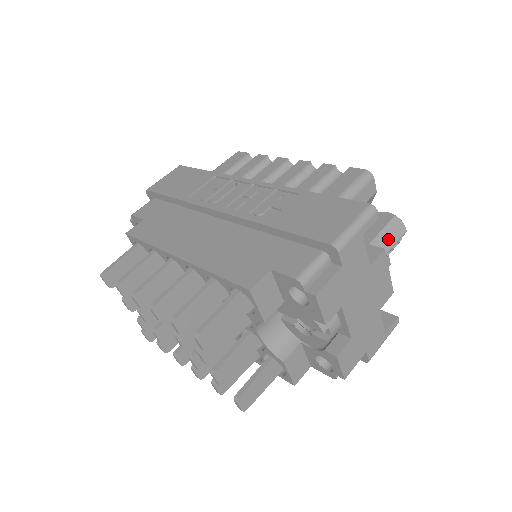
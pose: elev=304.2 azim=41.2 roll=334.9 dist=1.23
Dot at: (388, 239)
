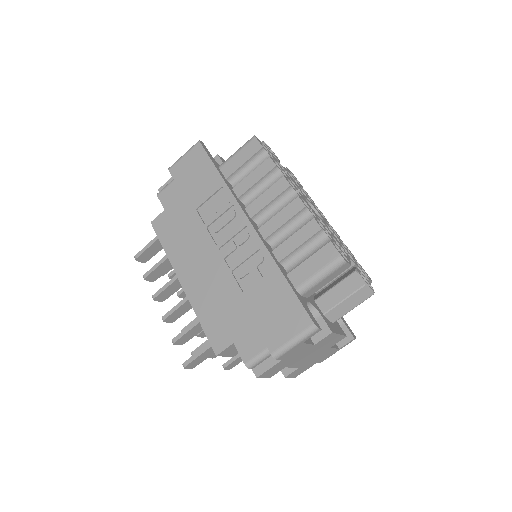
Dot at: (351, 303)
